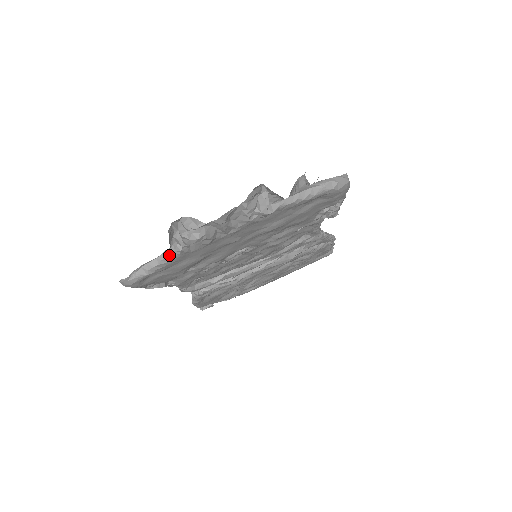
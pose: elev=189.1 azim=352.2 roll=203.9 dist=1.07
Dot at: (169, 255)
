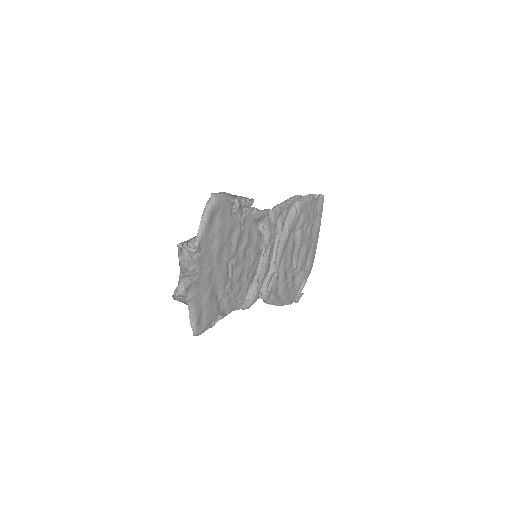
Dot at: (190, 306)
